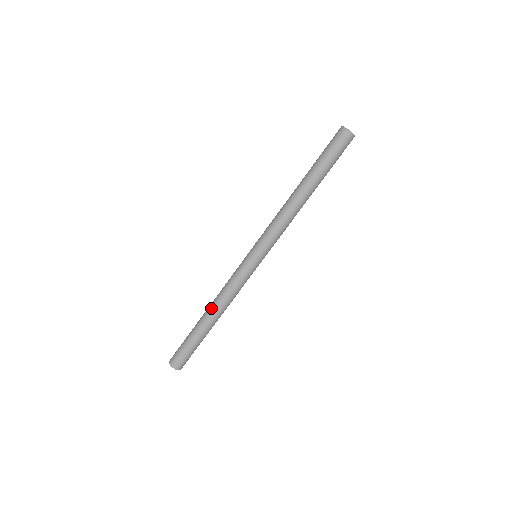
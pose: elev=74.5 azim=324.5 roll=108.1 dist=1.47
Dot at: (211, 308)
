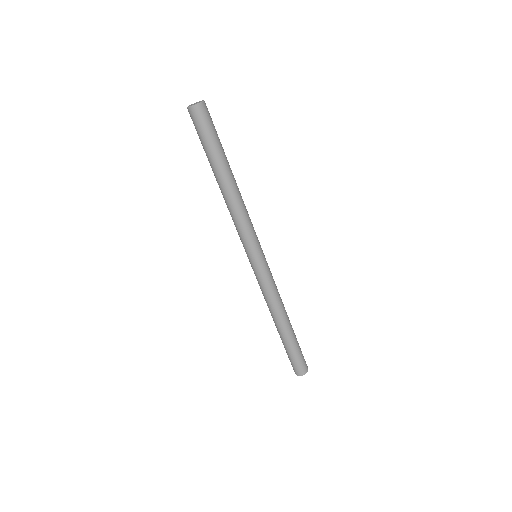
Dot at: occluded
